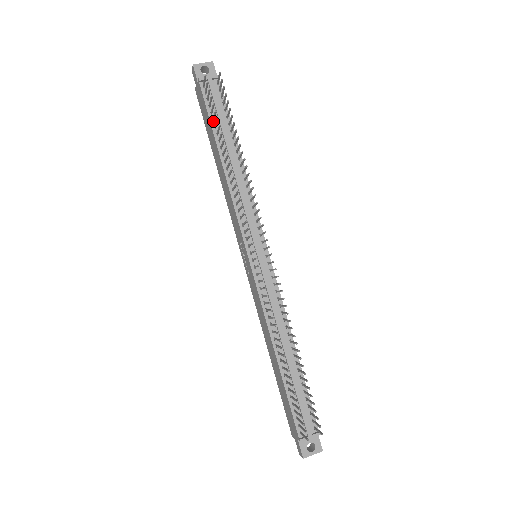
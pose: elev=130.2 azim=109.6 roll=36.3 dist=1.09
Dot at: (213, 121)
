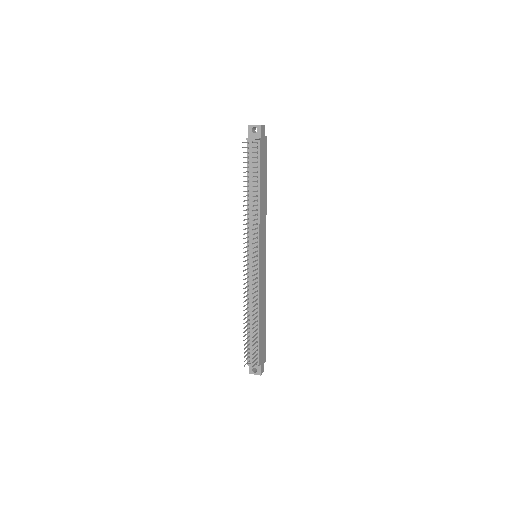
Dot at: (249, 167)
